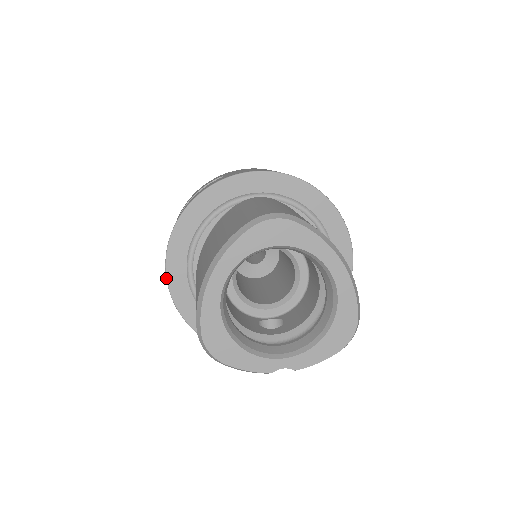
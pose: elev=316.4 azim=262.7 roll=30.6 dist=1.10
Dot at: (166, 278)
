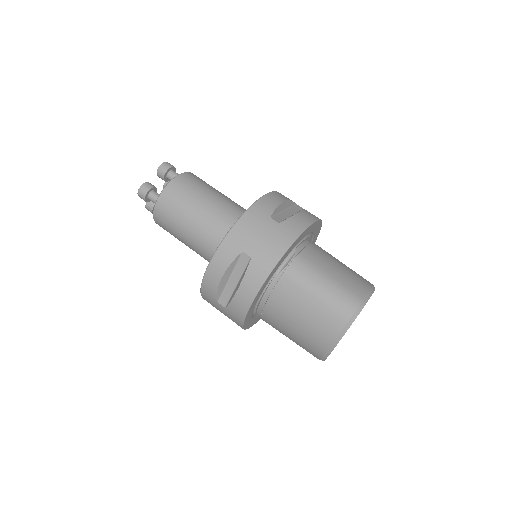
Dot at: occluded
